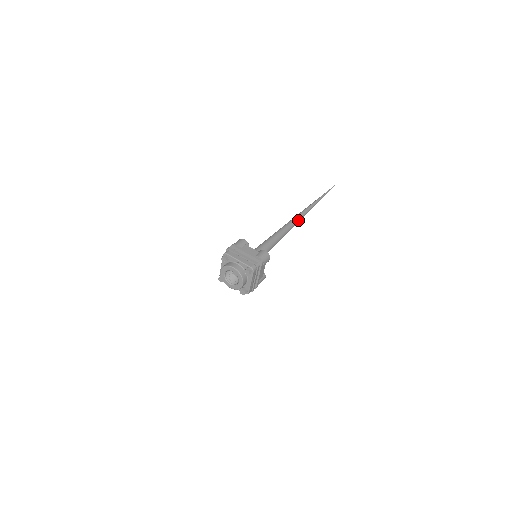
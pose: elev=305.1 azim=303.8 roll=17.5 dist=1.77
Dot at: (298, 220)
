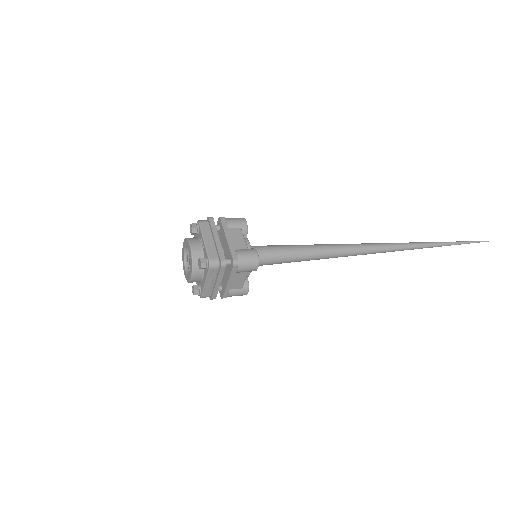
Dot at: (374, 250)
